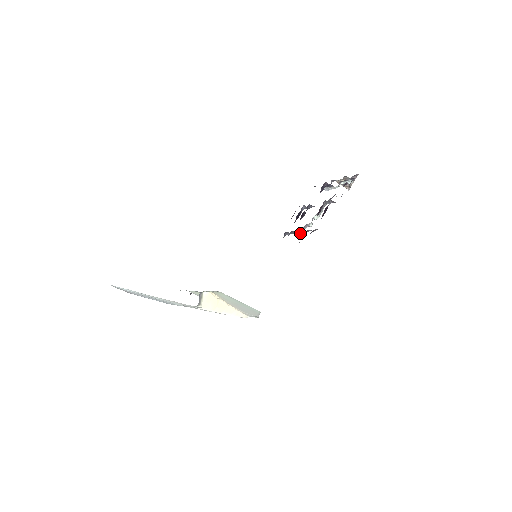
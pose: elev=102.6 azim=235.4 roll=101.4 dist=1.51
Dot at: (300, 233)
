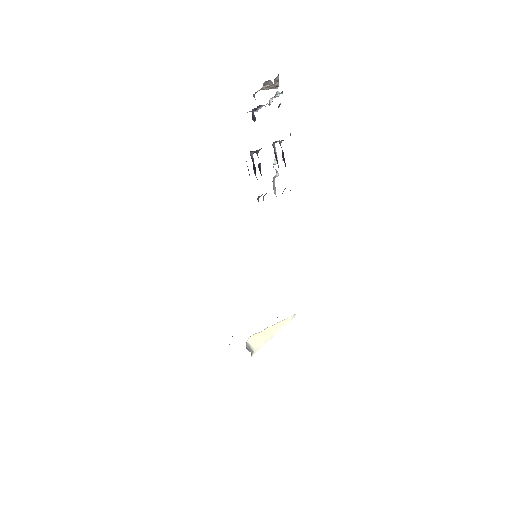
Dot at: (274, 193)
